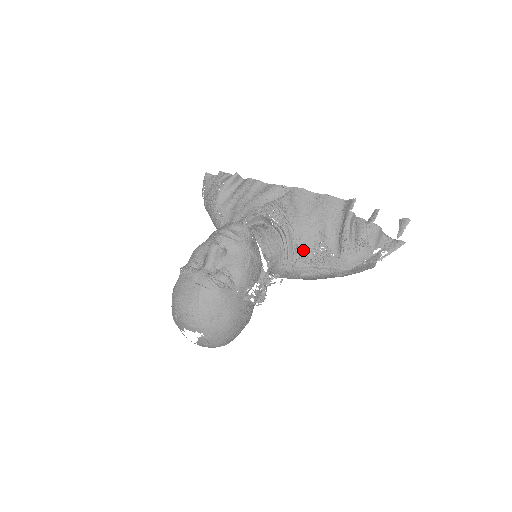
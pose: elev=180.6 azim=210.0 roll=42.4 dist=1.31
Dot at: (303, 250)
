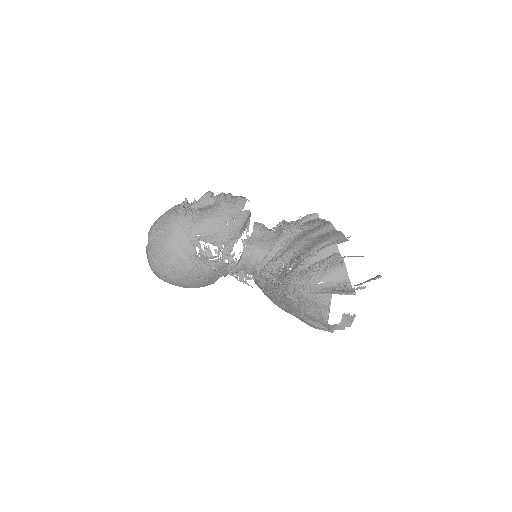
Dot at: (279, 259)
